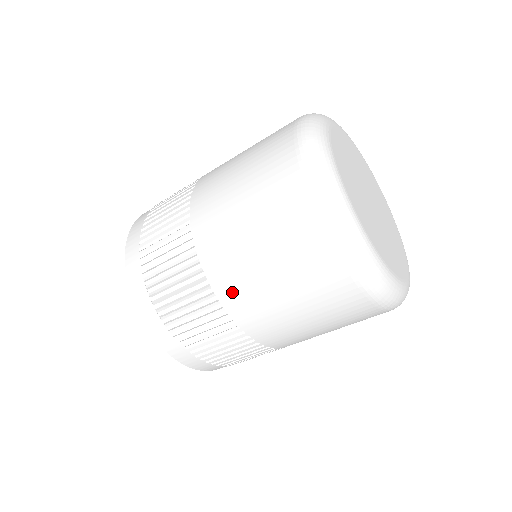
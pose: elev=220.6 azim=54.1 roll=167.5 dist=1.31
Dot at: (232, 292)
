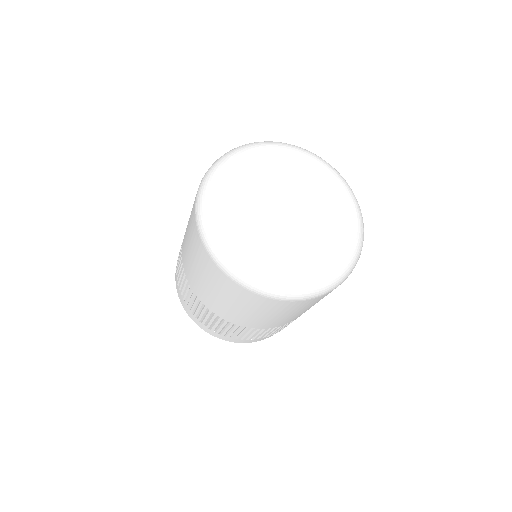
Dot at: (260, 325)
